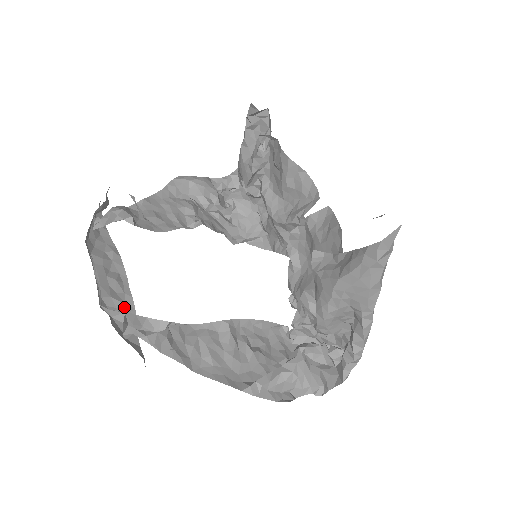
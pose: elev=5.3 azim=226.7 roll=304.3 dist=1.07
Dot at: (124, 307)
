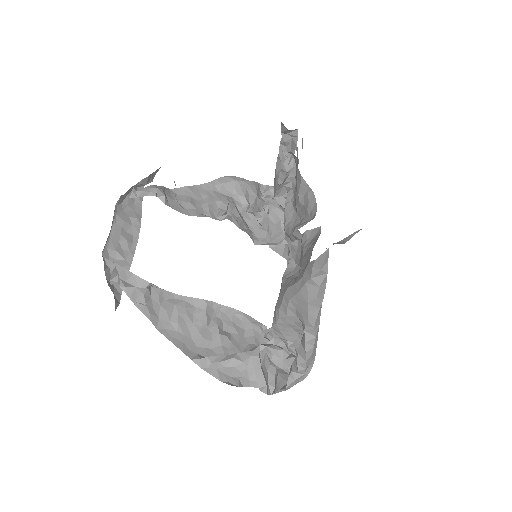
Dot at: (123, 261)
